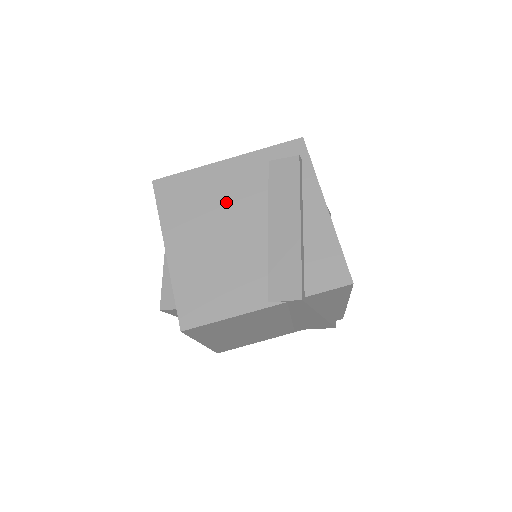
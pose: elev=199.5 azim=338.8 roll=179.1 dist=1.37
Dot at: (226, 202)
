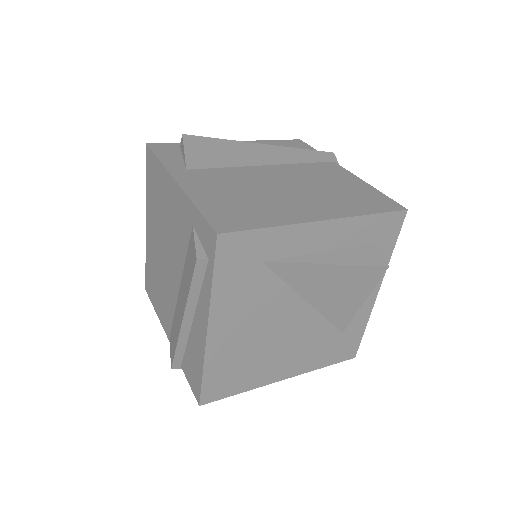
Dot at: (168, 228)
